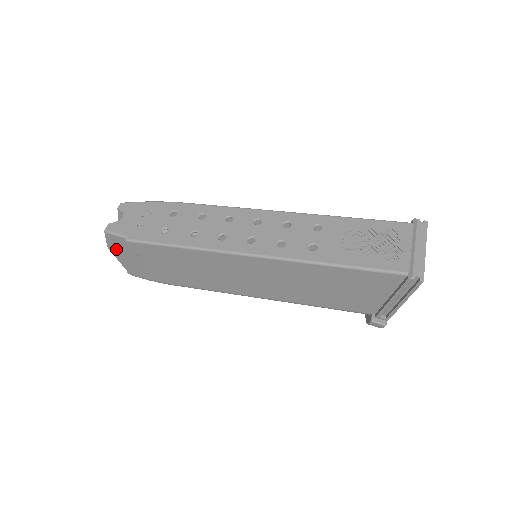
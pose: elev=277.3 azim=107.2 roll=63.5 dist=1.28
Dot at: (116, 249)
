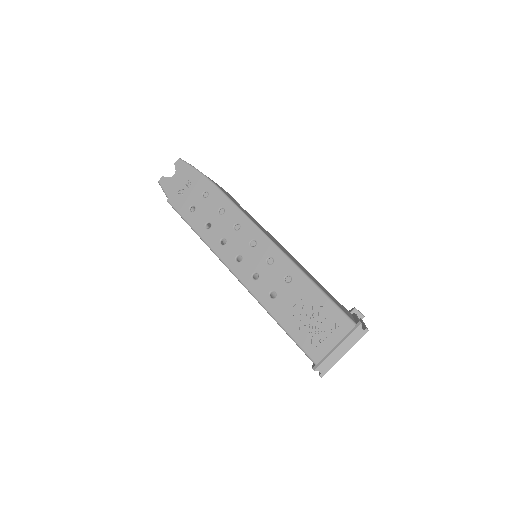
Dot at: occluded
